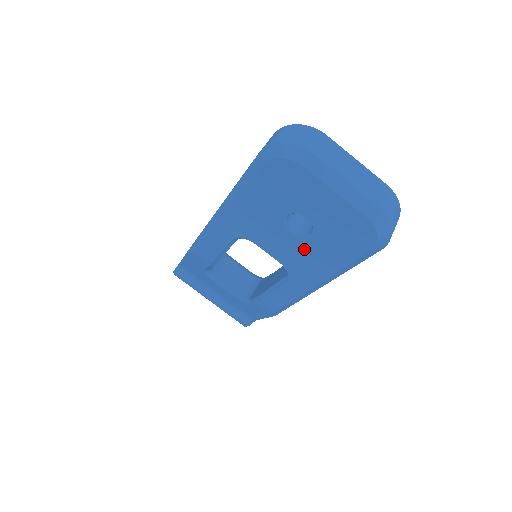
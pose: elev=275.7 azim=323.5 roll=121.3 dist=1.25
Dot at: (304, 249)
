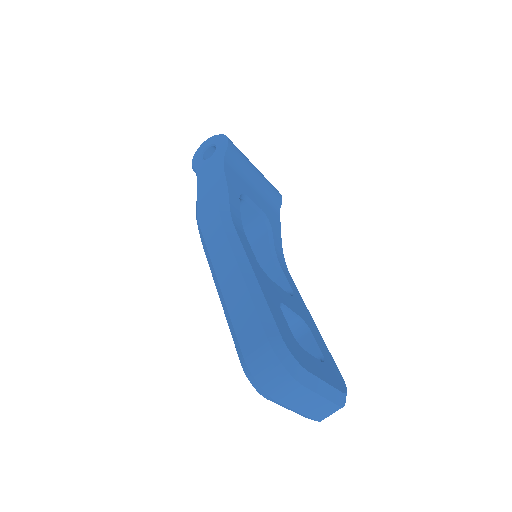
Dot at: occluded
